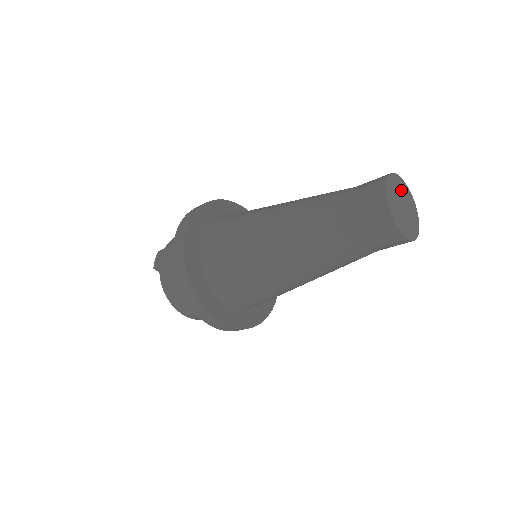
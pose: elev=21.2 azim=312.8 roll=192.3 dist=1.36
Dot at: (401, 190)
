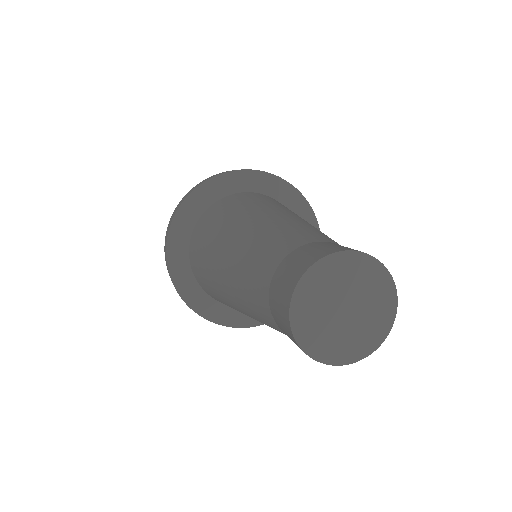
Dot at: (322, 293)
